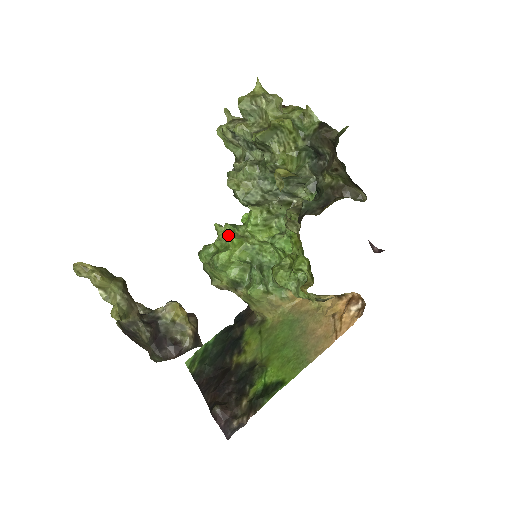
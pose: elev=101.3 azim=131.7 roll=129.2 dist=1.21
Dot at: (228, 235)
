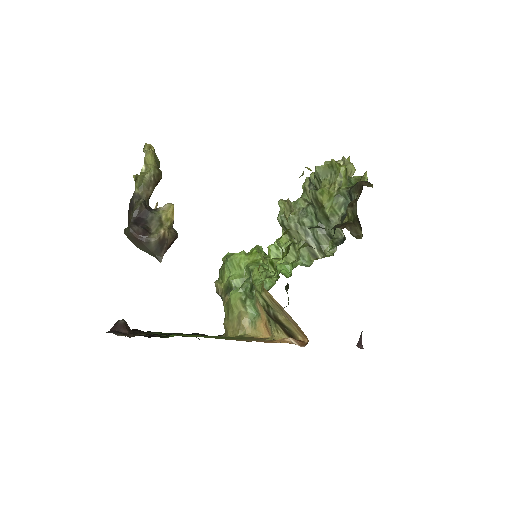
Dot at: (254, 247)
